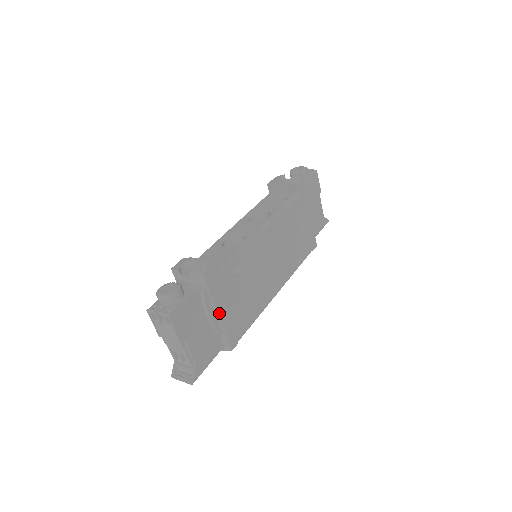
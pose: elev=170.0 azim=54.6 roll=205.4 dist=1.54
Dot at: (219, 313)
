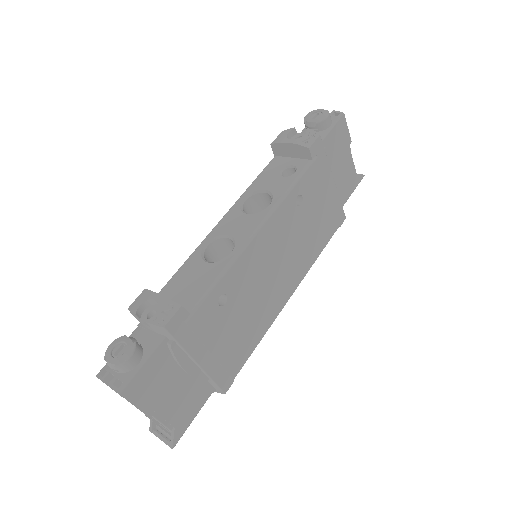
Dot at: (199, 361)
